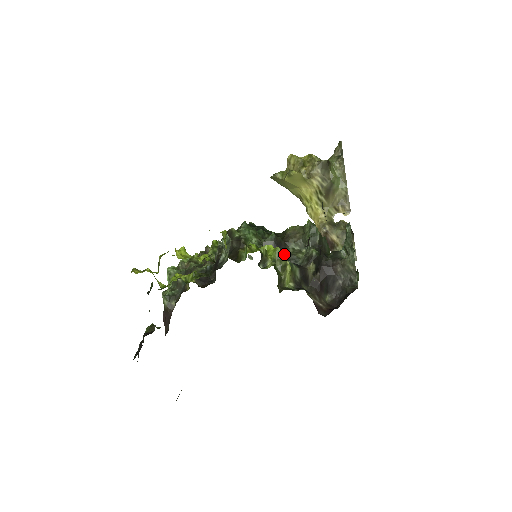
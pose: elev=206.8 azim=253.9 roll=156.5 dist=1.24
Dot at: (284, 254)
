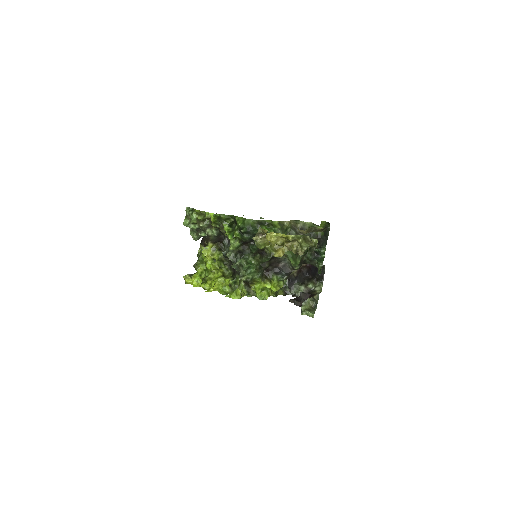
Dot at: occluded
